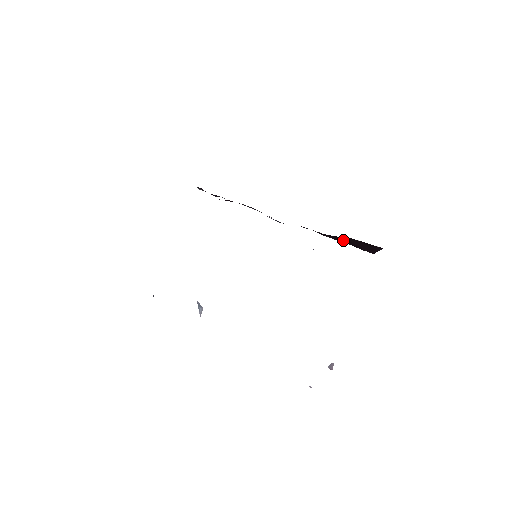
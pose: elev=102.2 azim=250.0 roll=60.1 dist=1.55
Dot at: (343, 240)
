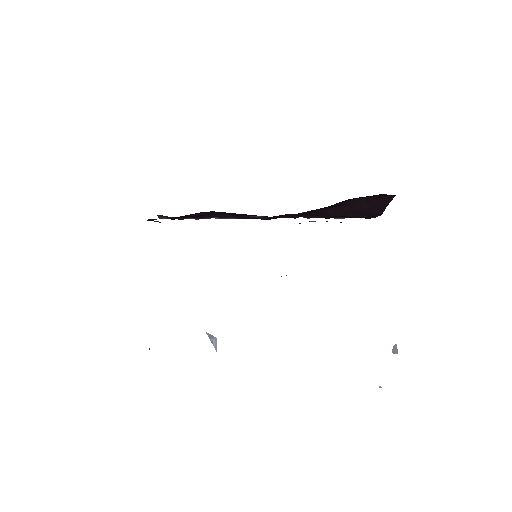
Dot at: (343, 210)
